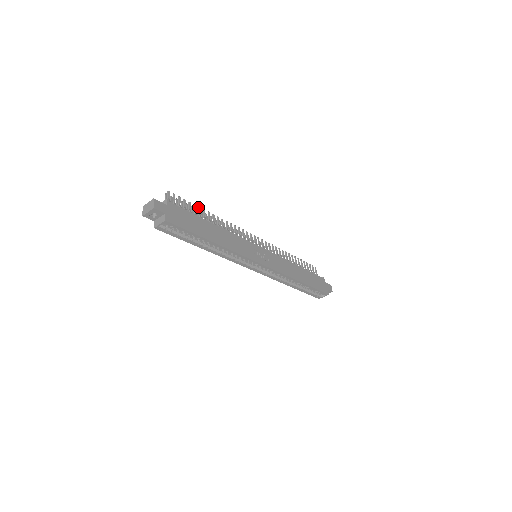
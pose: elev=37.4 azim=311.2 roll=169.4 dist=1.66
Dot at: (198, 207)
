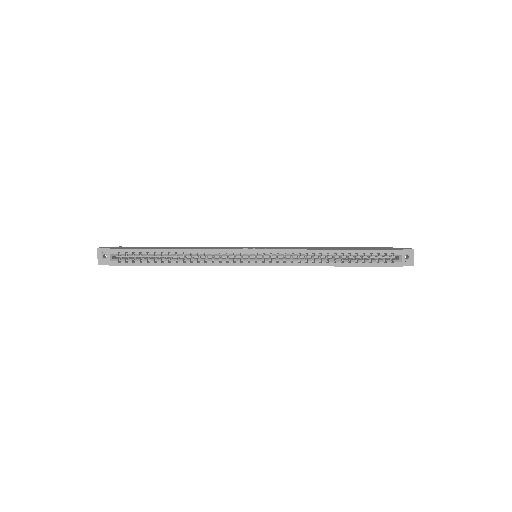
Dot at: occluded
